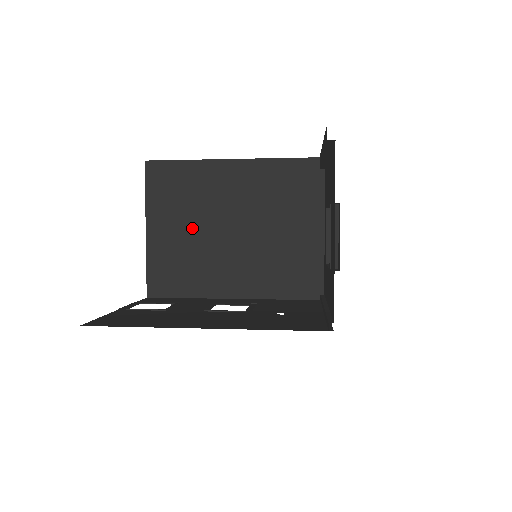
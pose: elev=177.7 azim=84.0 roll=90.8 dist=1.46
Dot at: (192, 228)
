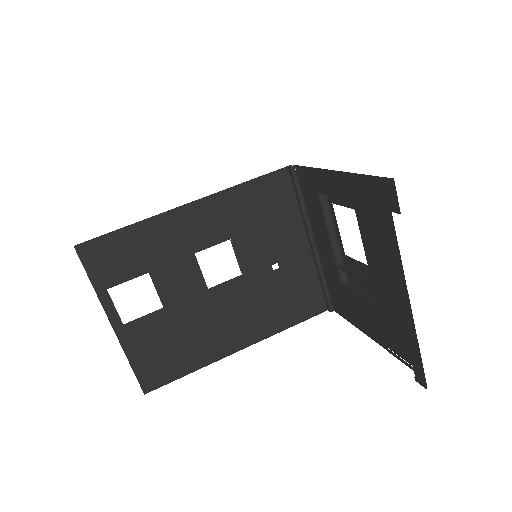
Dot at: occluded
